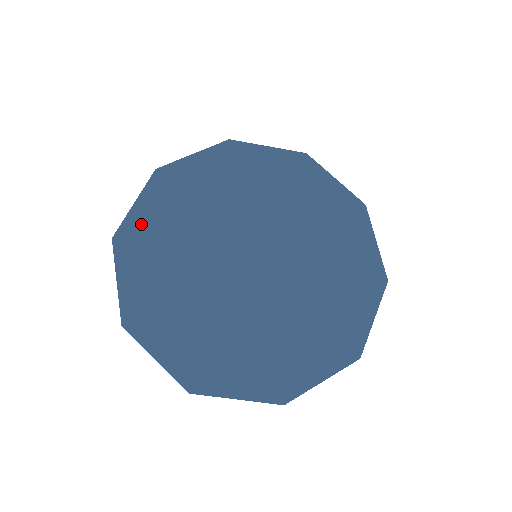
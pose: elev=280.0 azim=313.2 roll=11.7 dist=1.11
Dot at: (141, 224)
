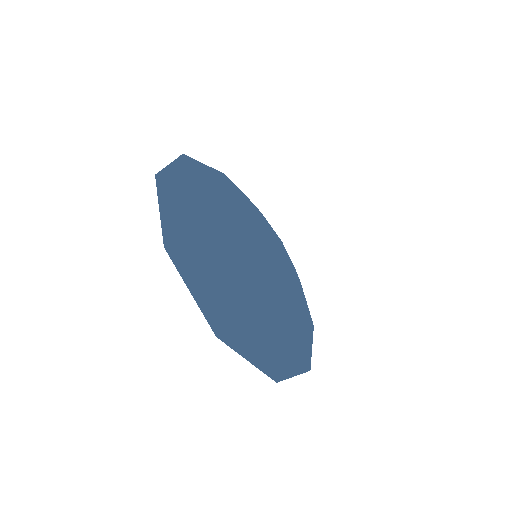
Dot at: occluded
